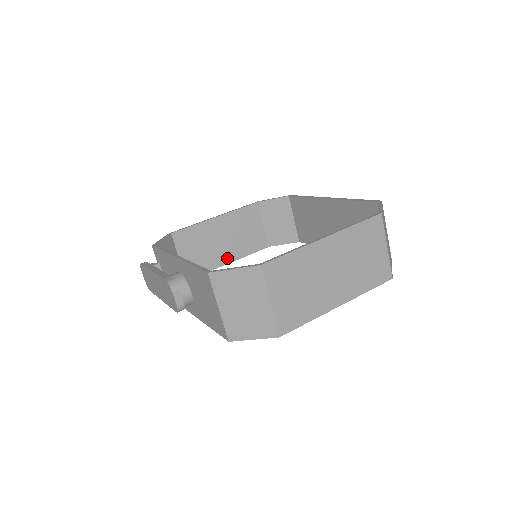
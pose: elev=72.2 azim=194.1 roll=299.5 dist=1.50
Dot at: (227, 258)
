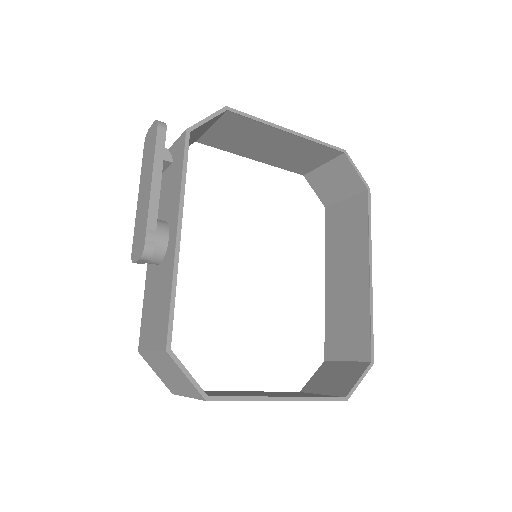
Dot at: (256, 156)
